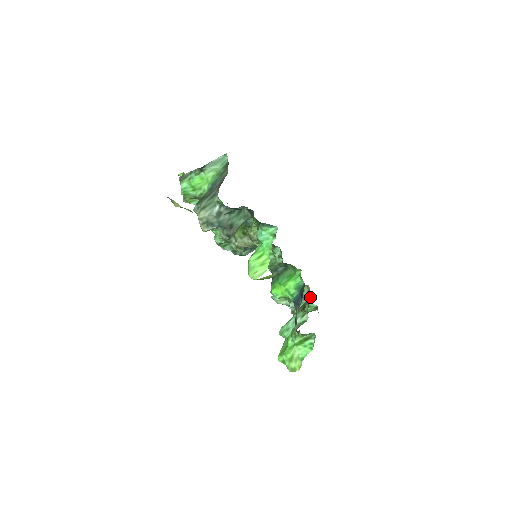
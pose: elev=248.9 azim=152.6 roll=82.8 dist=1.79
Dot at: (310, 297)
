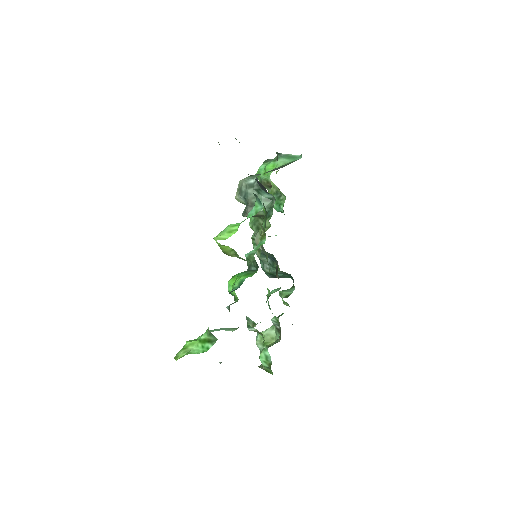
Dot at: occluded
